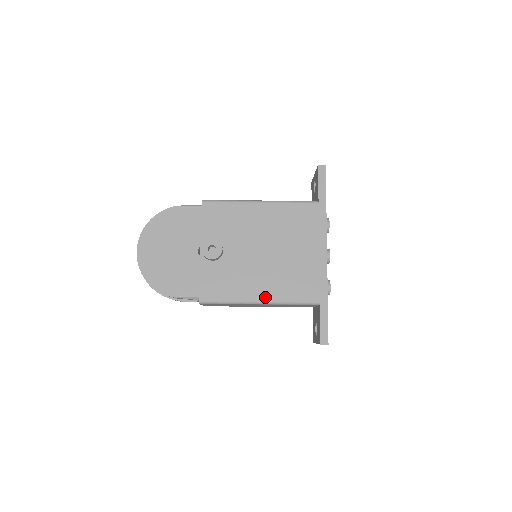
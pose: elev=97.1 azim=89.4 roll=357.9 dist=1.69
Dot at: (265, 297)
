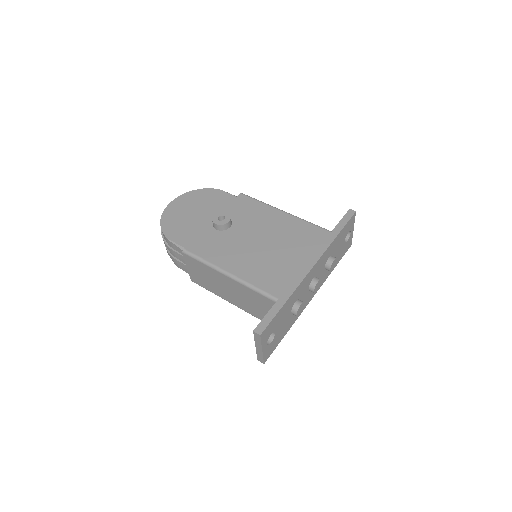
Dot at: (235, 272)
